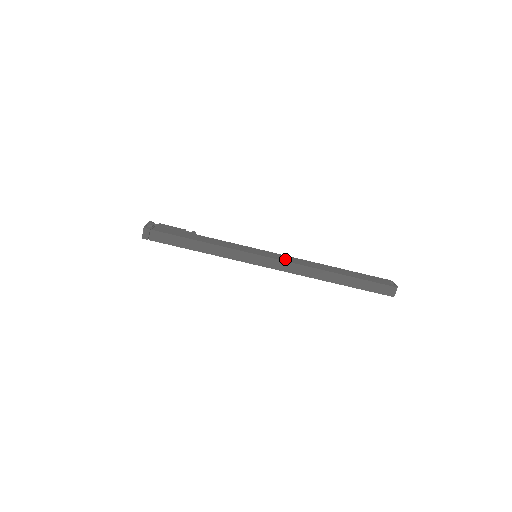
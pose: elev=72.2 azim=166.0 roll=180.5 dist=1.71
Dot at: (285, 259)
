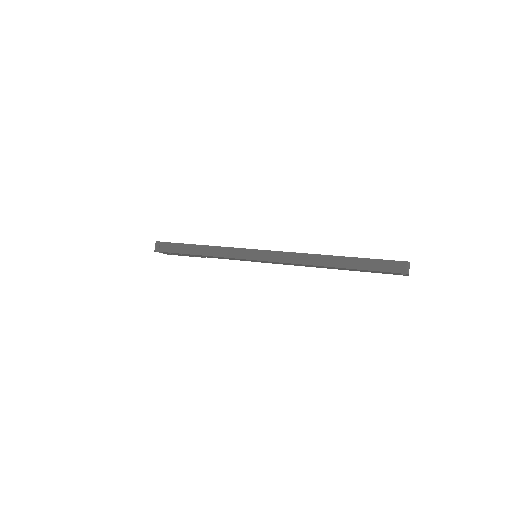
Dot at: occluded
